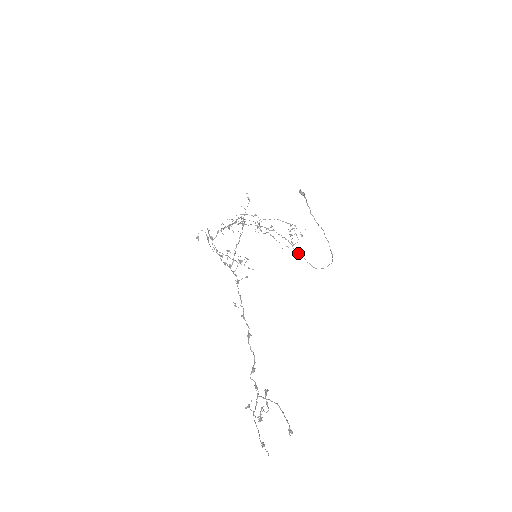
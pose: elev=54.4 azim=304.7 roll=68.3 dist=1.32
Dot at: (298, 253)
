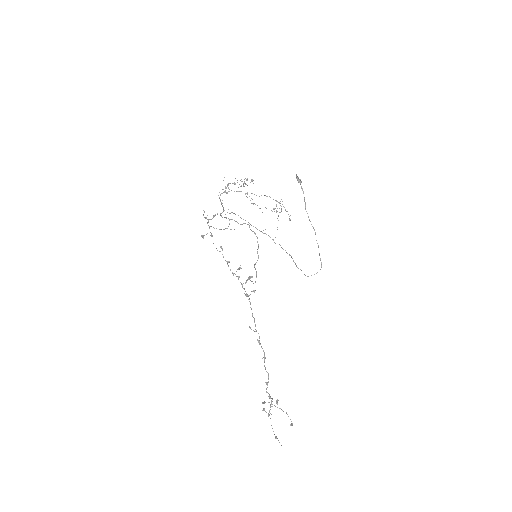
Dot at: (296, 265)
